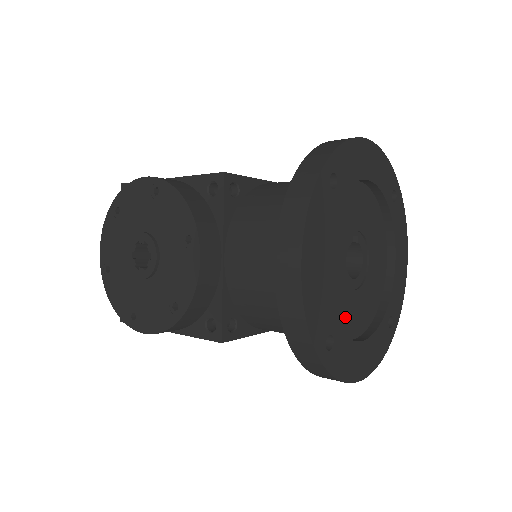
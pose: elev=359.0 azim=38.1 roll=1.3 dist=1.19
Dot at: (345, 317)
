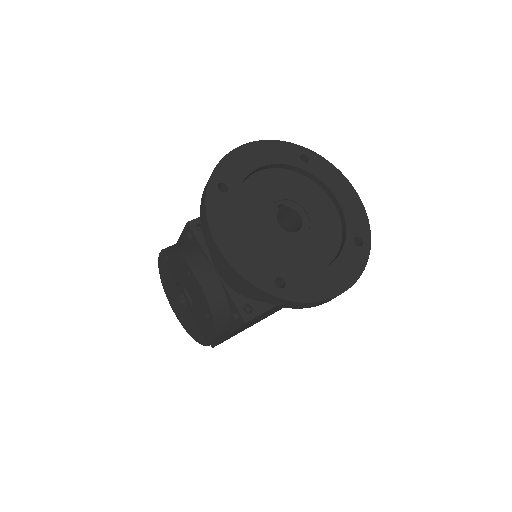
Dot at: (300, 260)
